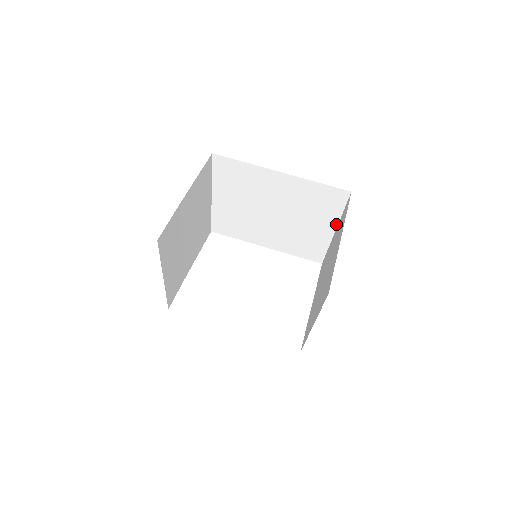
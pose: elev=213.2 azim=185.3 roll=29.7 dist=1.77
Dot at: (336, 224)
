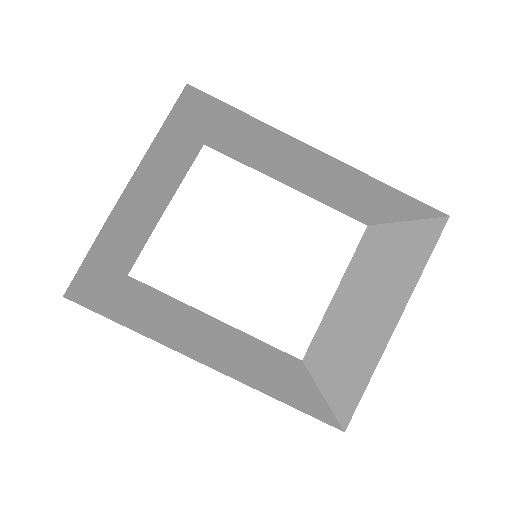
Dot at: (404, 219)
